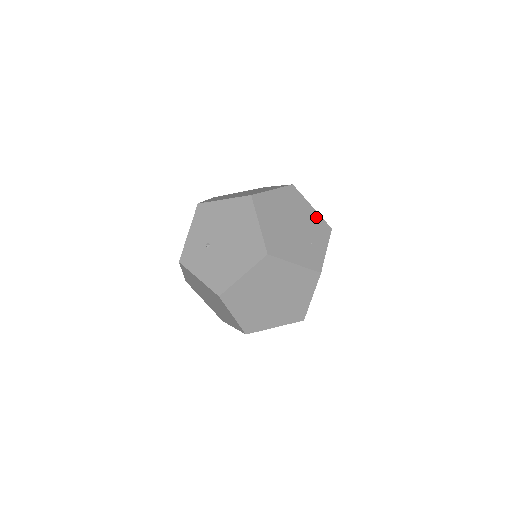
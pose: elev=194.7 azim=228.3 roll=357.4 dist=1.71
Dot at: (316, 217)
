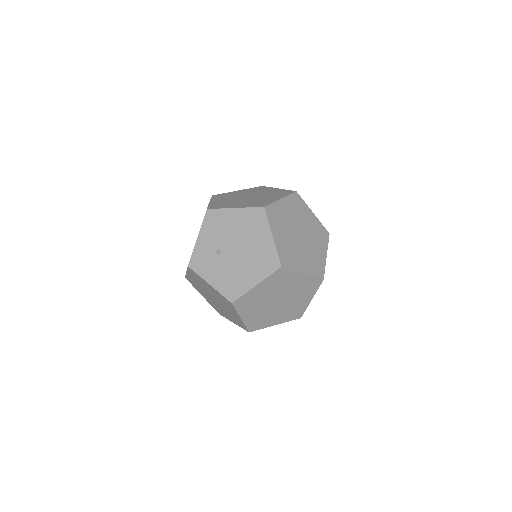
Dot at: (317, 223)
